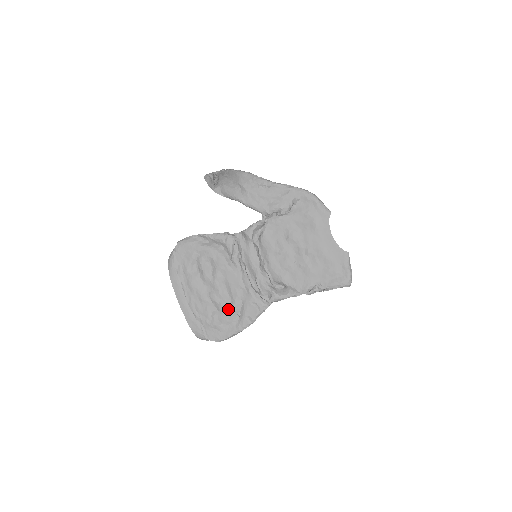
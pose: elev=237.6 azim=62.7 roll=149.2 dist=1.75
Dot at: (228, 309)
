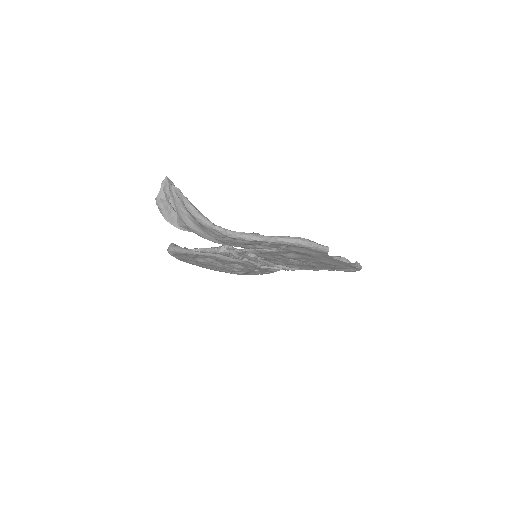
Dot at: (245, 270)
